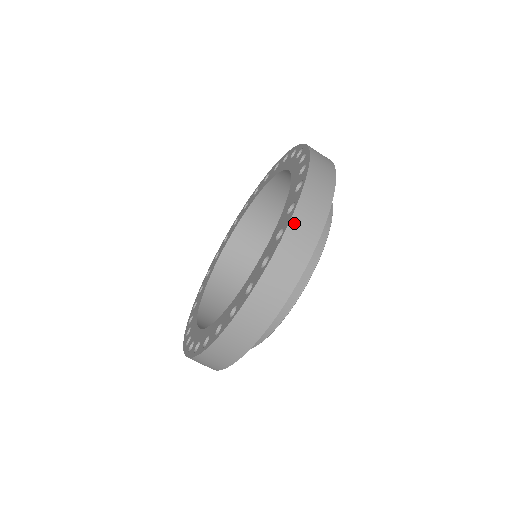
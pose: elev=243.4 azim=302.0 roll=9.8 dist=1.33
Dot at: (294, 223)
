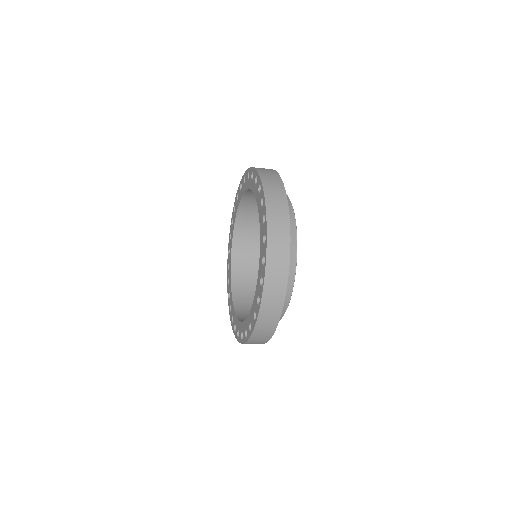
Dot at: occluded
